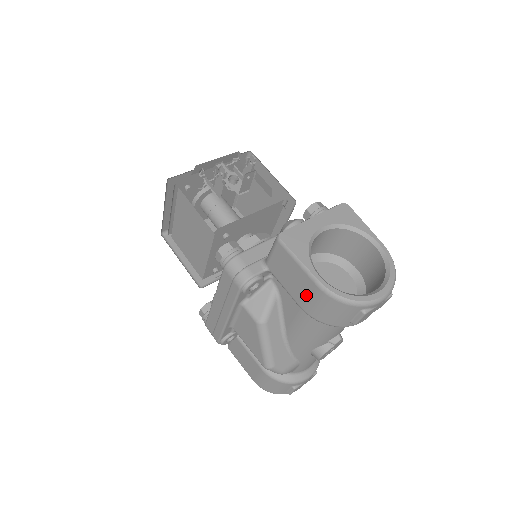
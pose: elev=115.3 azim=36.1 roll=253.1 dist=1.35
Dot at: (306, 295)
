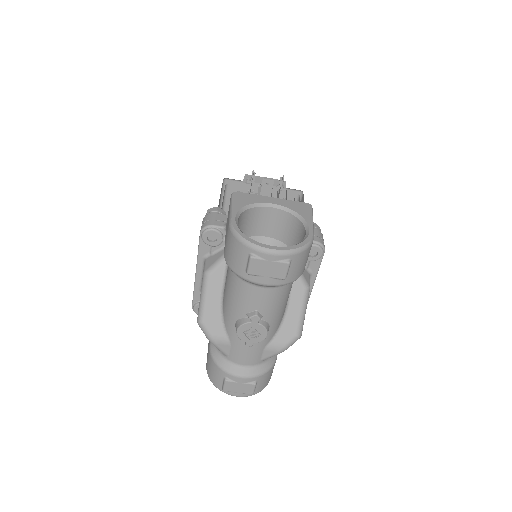
Dot at: (226, 237)
